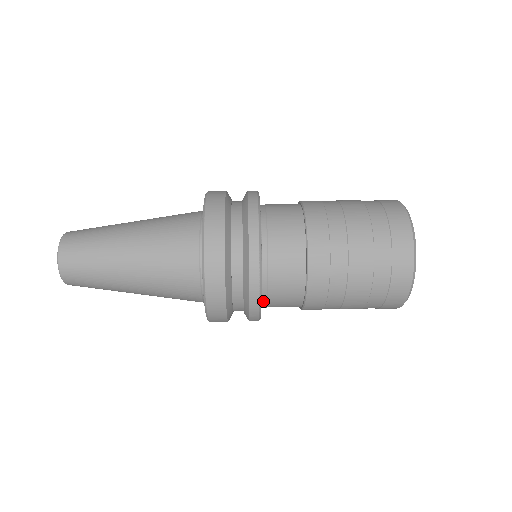
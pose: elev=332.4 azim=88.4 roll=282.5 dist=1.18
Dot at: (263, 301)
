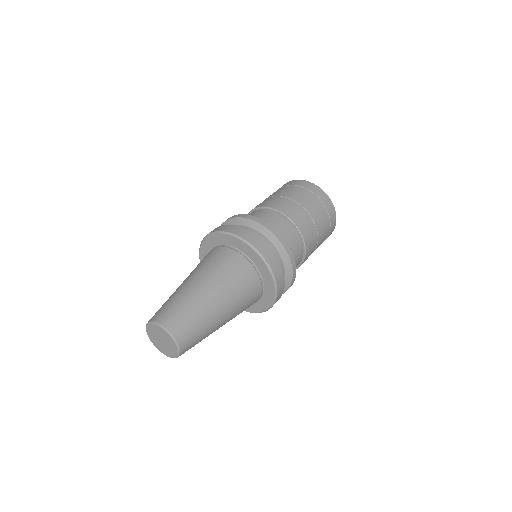
Dot at: occluded
